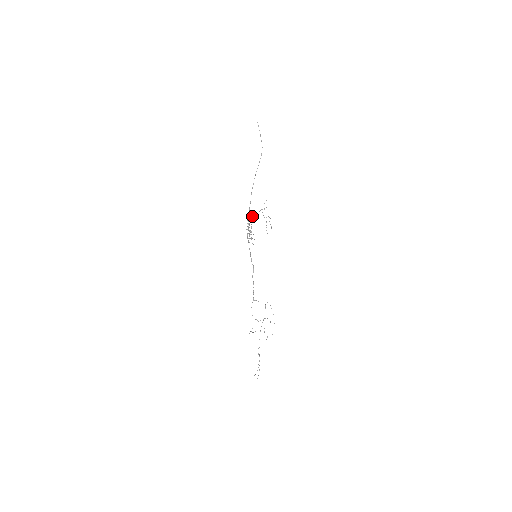
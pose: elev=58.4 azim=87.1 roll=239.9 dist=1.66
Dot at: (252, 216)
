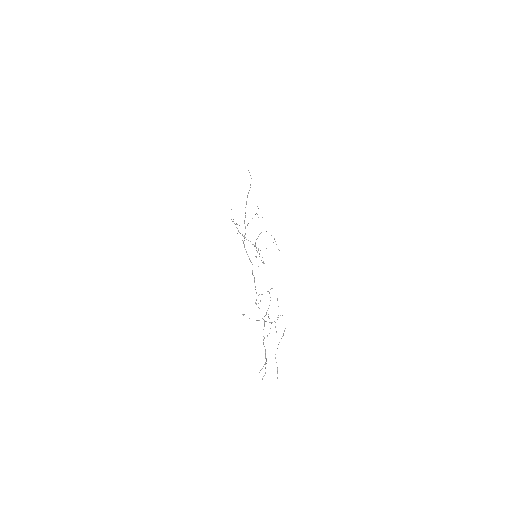
Dot at: (247, 225)
